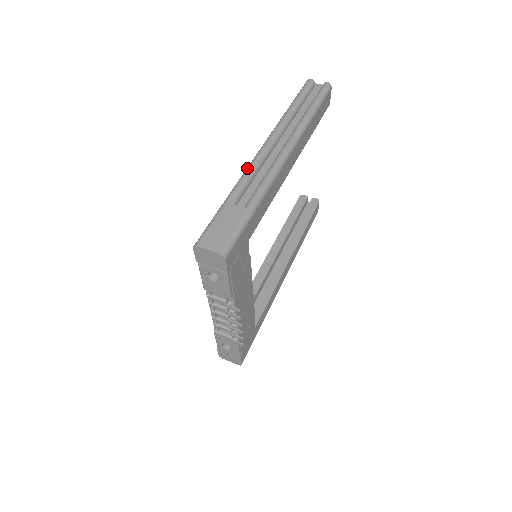
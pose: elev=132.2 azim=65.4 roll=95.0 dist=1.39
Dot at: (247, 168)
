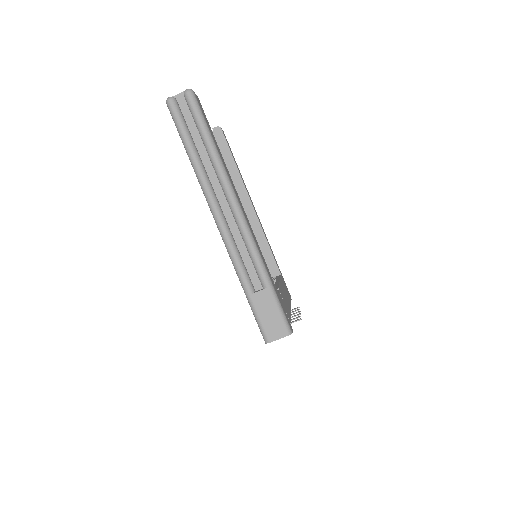
Dot at: (229, 253)
